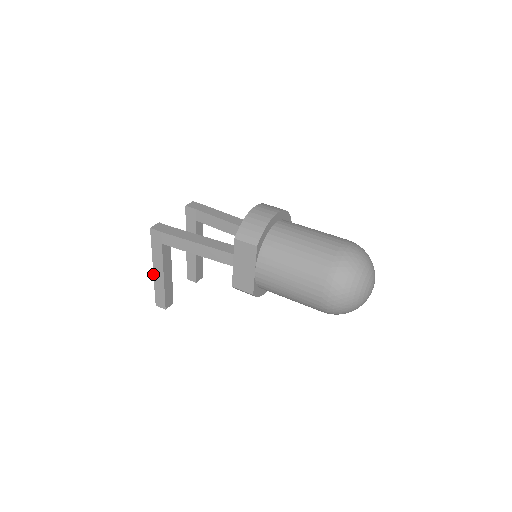
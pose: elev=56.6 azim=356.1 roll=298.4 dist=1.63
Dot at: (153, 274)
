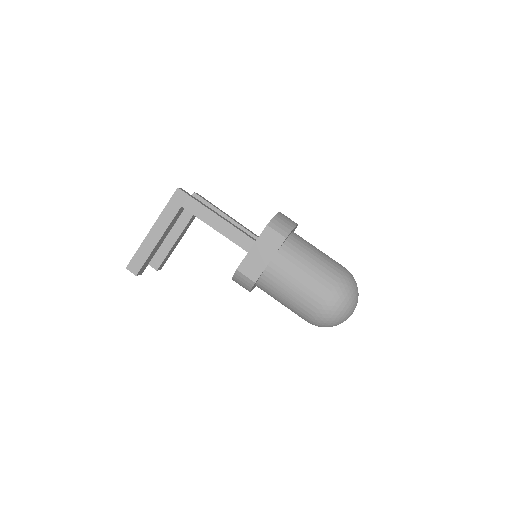
Dot at: (147, 234)
